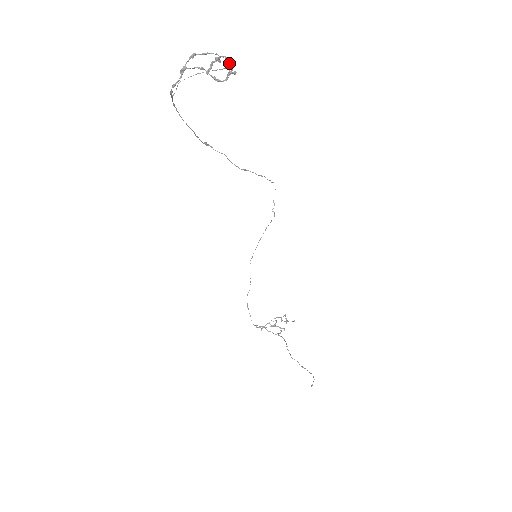
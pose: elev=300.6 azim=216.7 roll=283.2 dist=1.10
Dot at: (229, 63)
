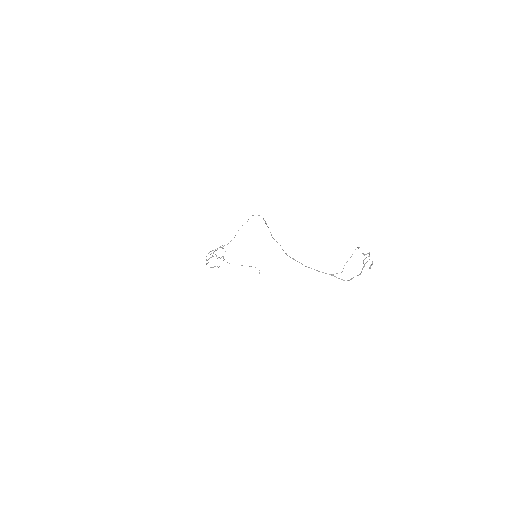
Dot at: occluded
